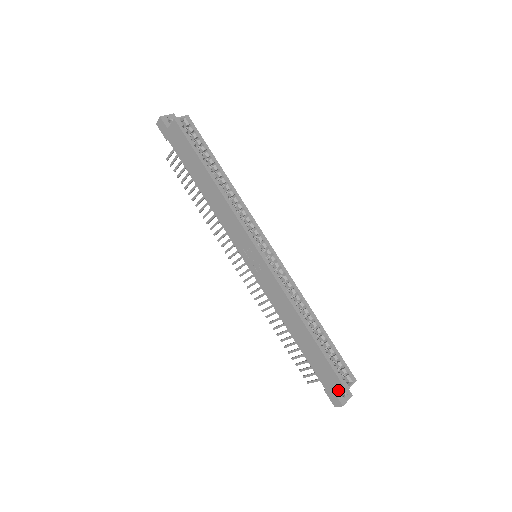
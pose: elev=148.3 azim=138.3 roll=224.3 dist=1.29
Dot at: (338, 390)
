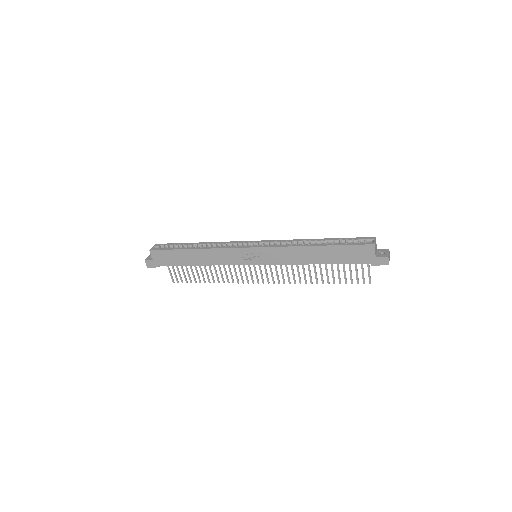
Dot at: (372, 252)
